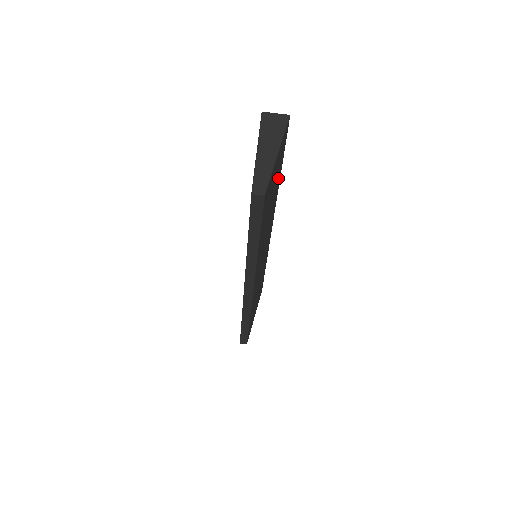
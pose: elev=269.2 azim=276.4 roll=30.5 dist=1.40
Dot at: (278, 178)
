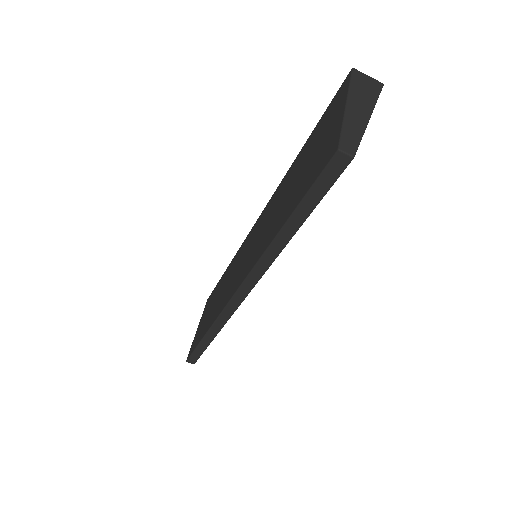
Dot at: occluded
